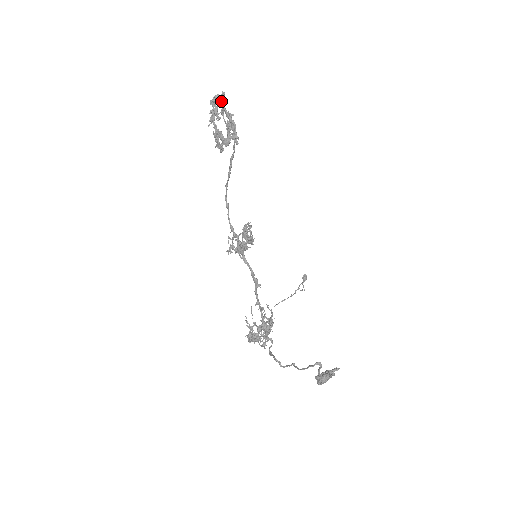
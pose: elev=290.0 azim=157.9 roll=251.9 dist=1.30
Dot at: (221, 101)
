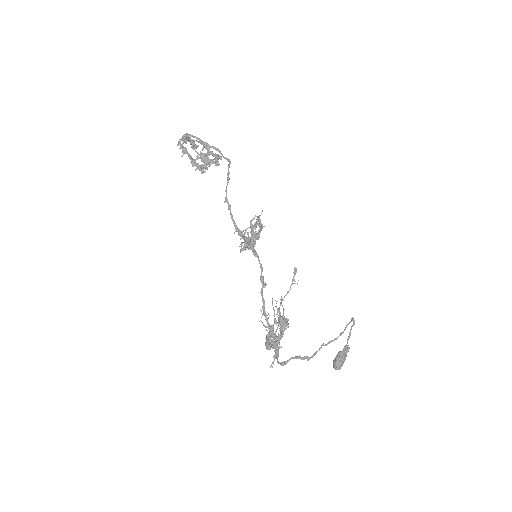
Dot at: (194, 136)
